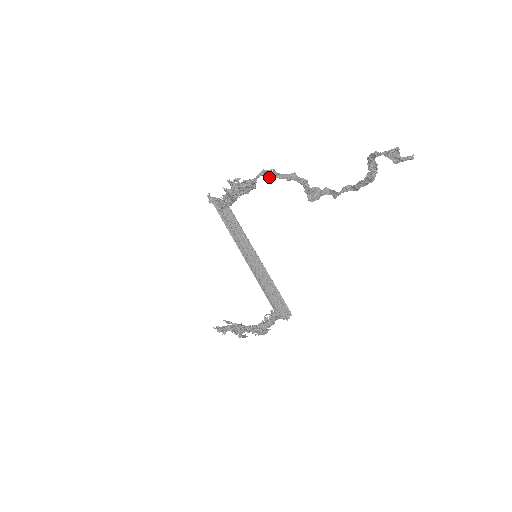
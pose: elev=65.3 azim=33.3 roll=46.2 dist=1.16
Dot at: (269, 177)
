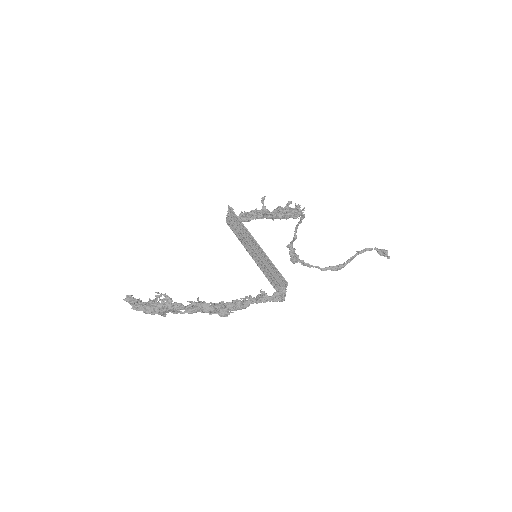
Dot at: (299, 223)
